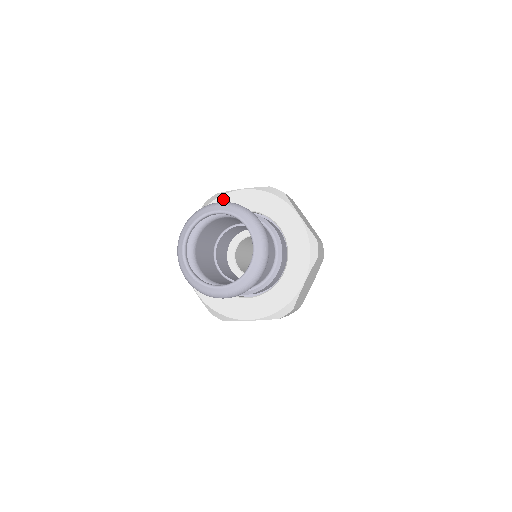
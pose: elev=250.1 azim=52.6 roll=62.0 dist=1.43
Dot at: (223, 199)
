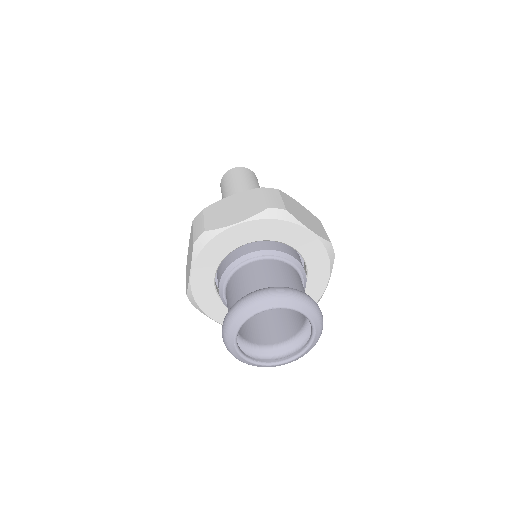
Dot at: (289, 226)
